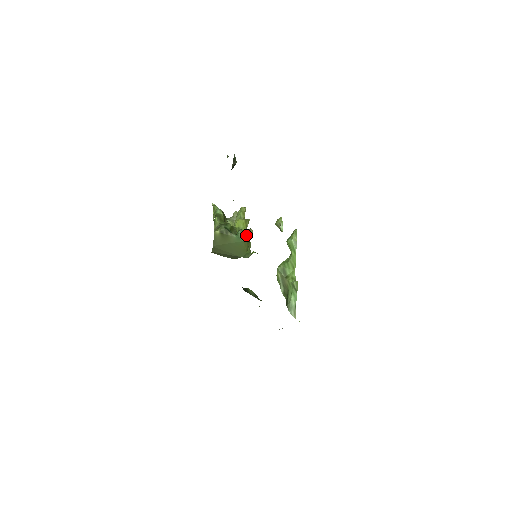
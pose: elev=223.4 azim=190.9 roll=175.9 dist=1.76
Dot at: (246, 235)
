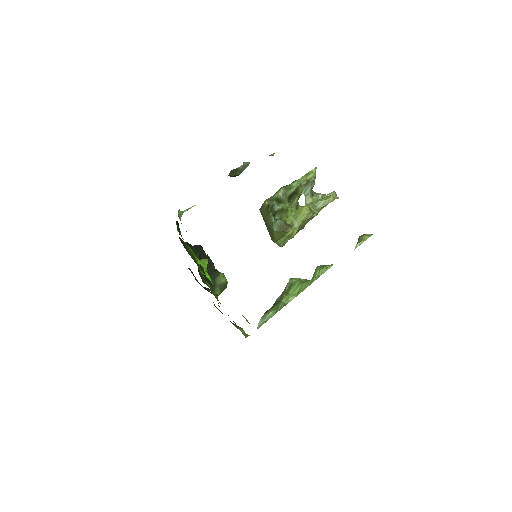
Dot at: (282, 228)
